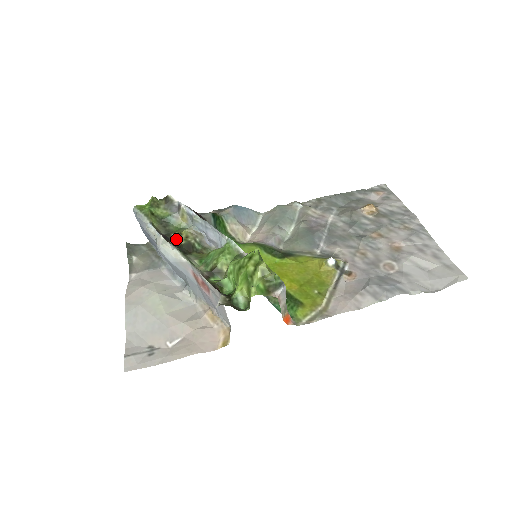
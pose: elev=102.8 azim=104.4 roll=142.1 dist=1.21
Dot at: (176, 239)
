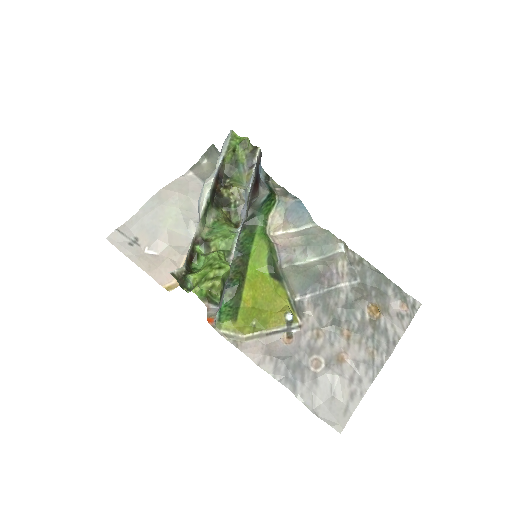
Dot at: (226, 187)
